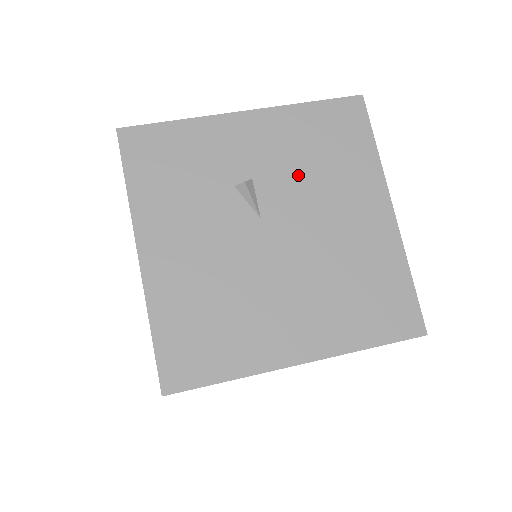
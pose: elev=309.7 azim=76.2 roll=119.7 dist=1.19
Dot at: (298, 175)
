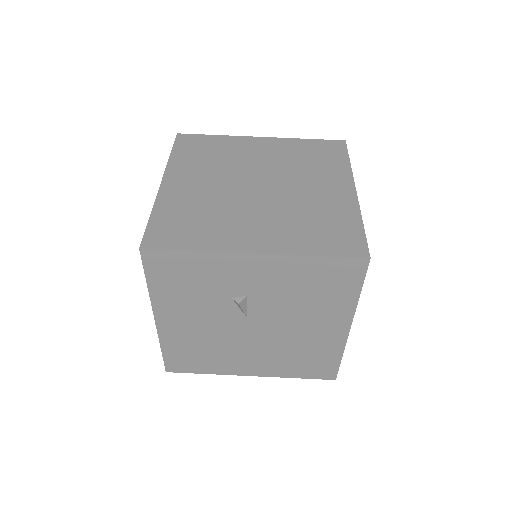
Dot at: (285, 300)
